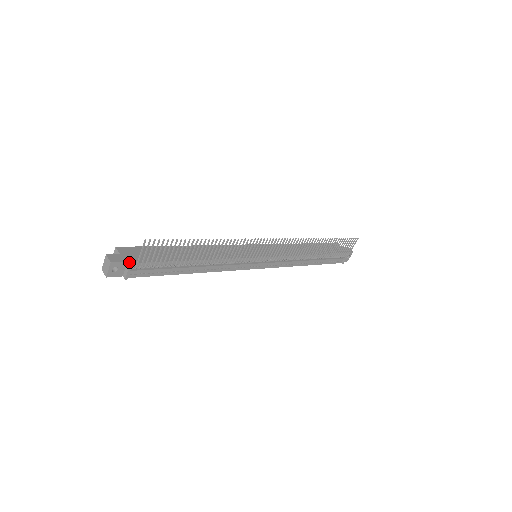
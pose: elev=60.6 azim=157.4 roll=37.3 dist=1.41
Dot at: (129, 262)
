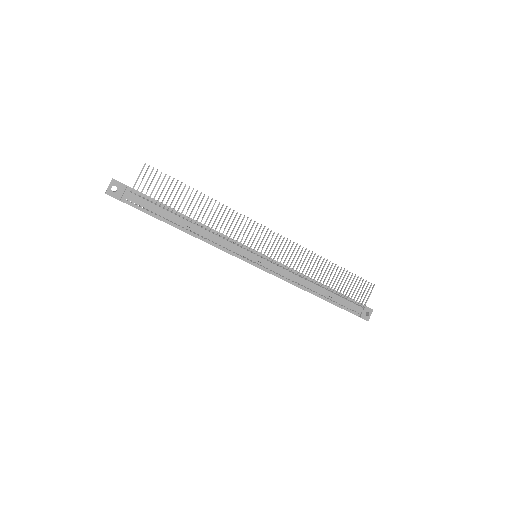
Dot at: (128, 186)
